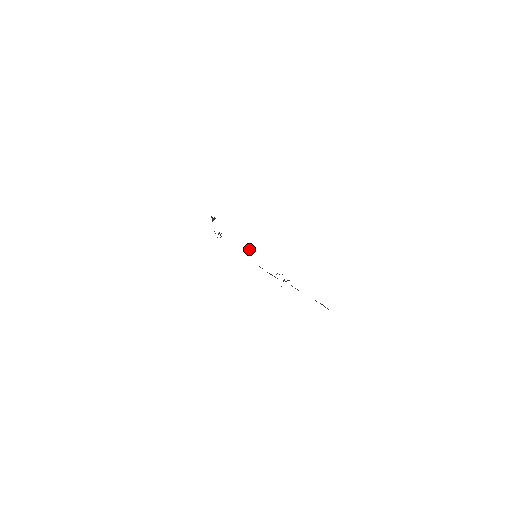
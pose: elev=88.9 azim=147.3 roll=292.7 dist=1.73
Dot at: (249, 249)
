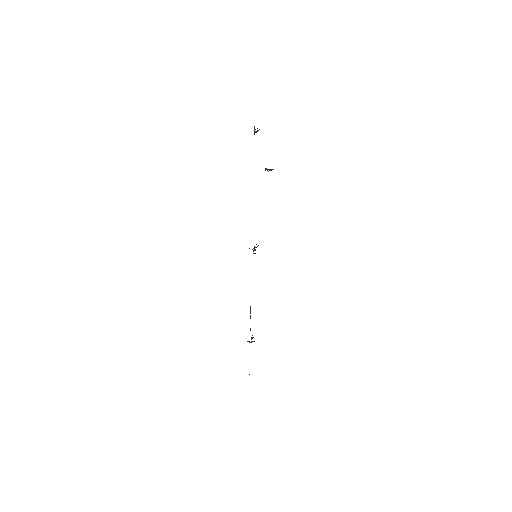
Dot at: (259, 129)
